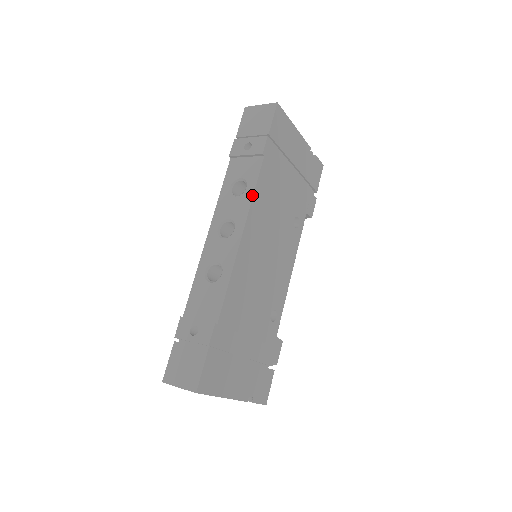
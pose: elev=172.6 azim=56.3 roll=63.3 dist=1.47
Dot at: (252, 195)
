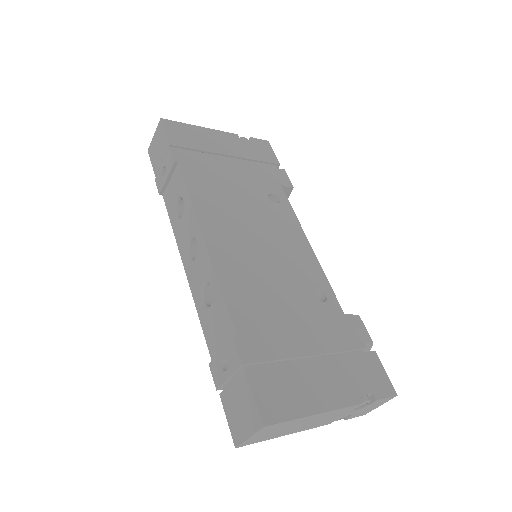
Dot at: (189, 200)
